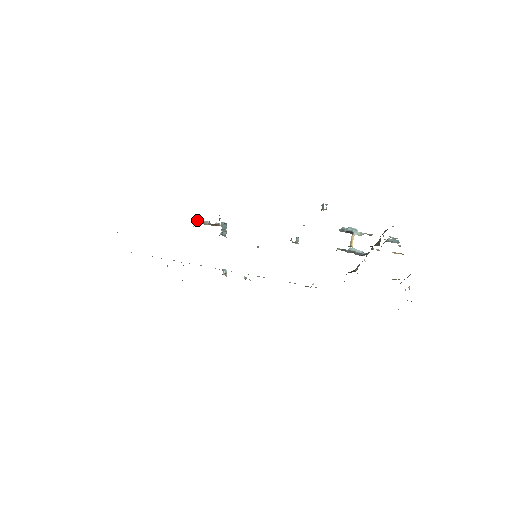
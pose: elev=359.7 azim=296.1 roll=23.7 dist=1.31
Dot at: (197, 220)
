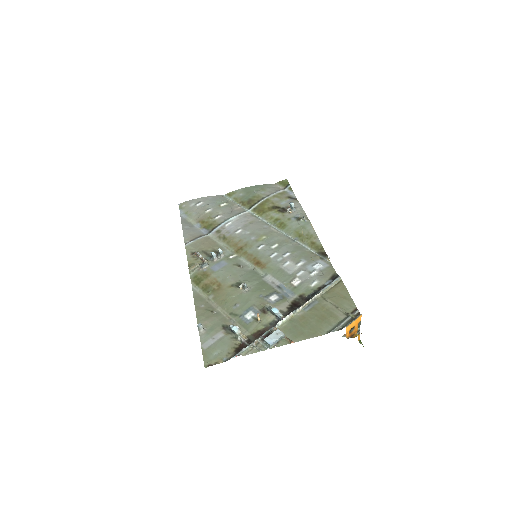
Dot at: (196, 251)
